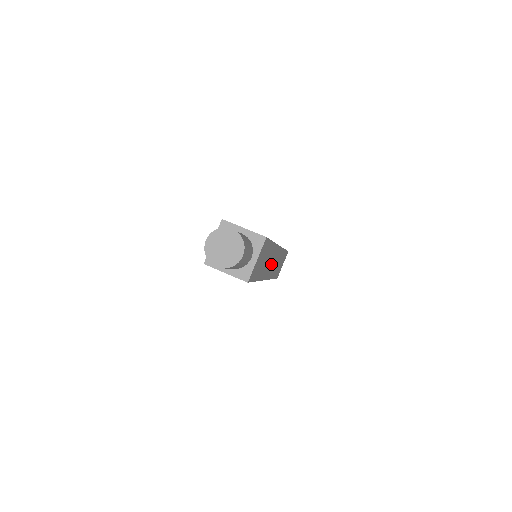
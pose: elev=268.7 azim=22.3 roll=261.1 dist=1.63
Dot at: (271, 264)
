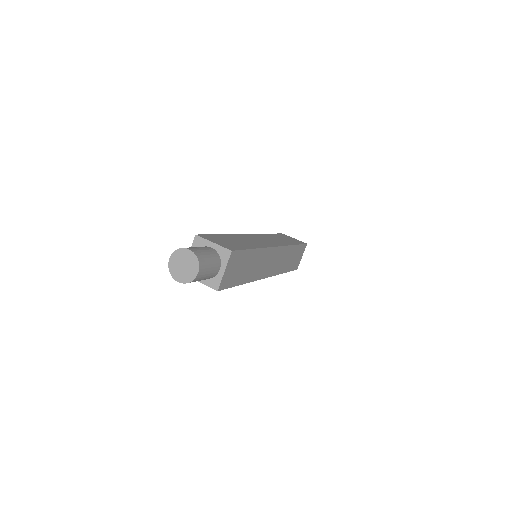
Dot at: (268, 264)
